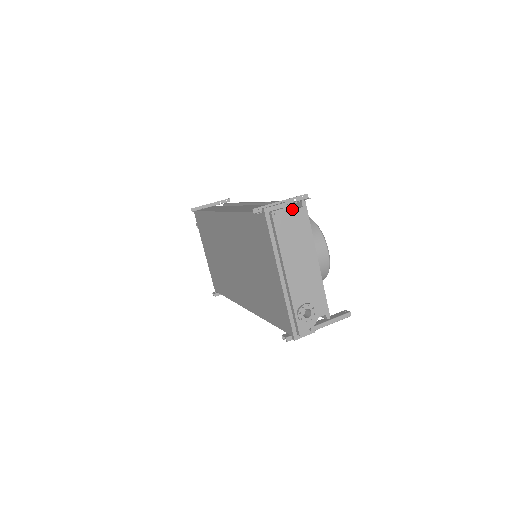
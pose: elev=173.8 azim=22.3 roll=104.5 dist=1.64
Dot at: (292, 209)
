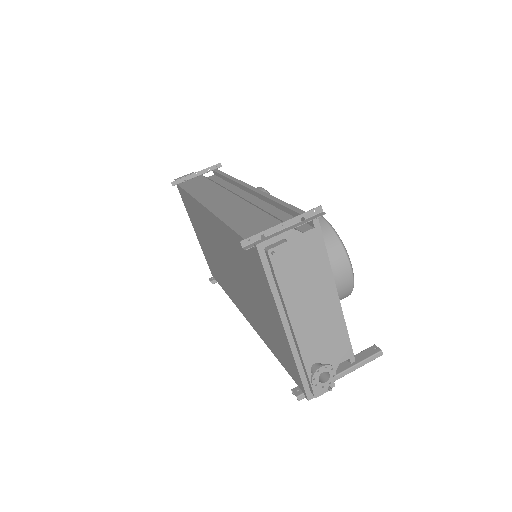
Dot at: (299, 233)
